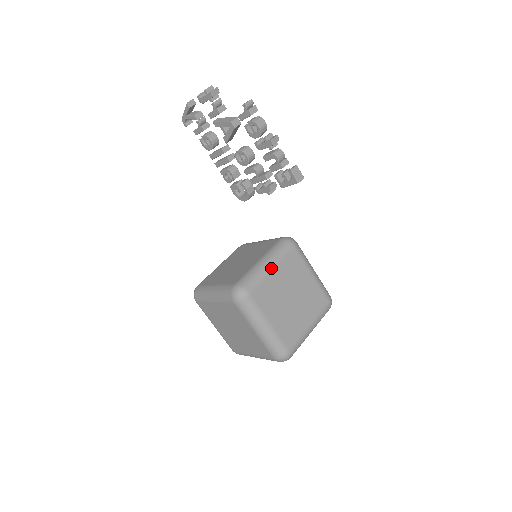
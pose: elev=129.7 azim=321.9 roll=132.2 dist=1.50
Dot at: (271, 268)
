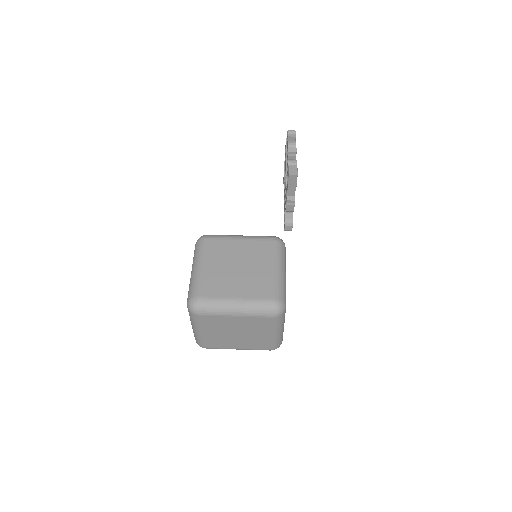
Dot at: (240, 238)
